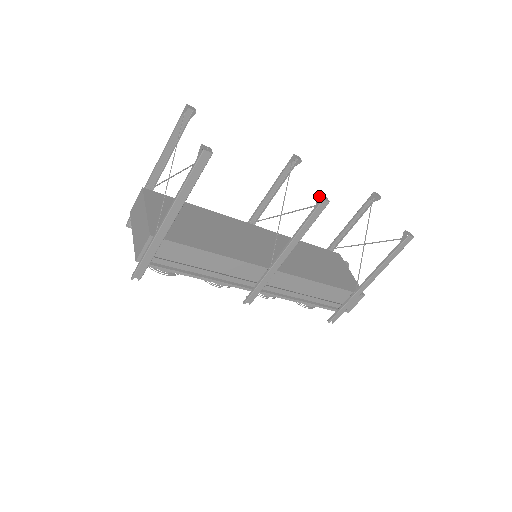
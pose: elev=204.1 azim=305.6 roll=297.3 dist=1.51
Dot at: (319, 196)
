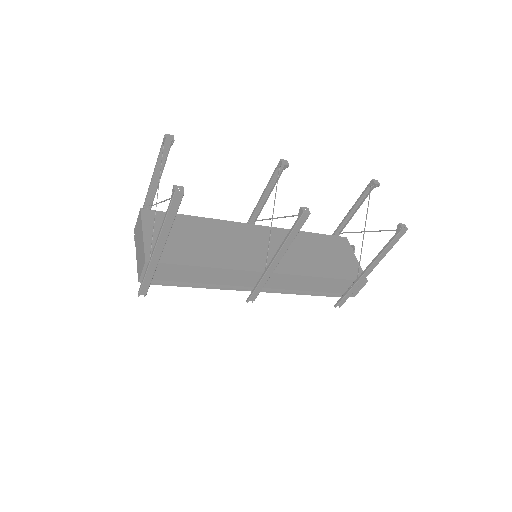
Dot at: (300, 208)
